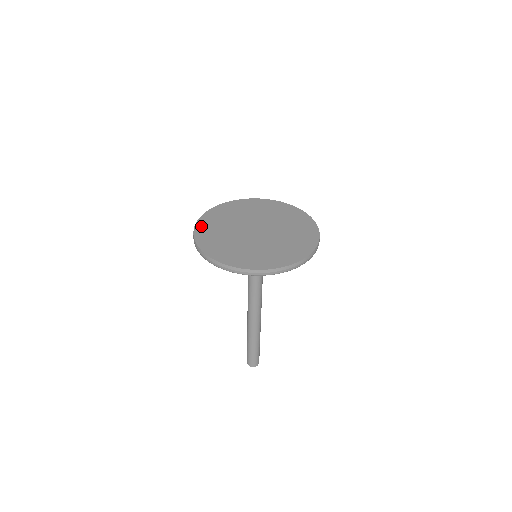
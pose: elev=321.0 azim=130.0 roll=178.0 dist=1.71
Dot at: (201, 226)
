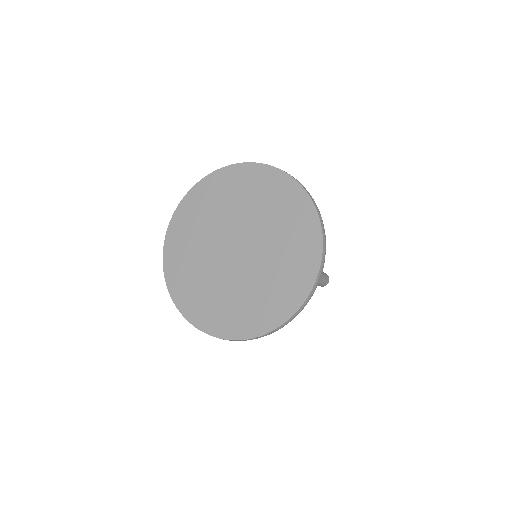
Dot at: (170, 246)
